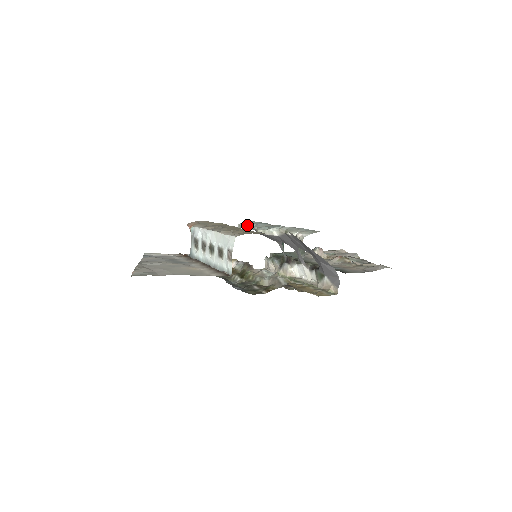
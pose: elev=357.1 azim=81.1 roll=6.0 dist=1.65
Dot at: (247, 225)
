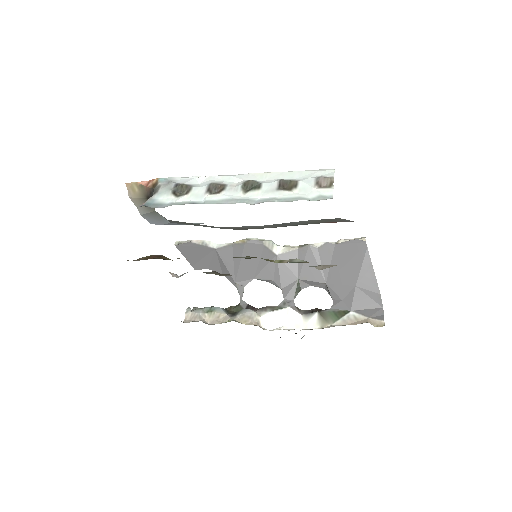
Dot at: occluded
